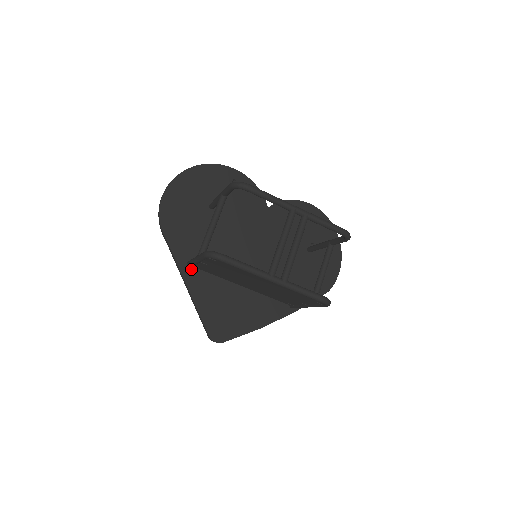
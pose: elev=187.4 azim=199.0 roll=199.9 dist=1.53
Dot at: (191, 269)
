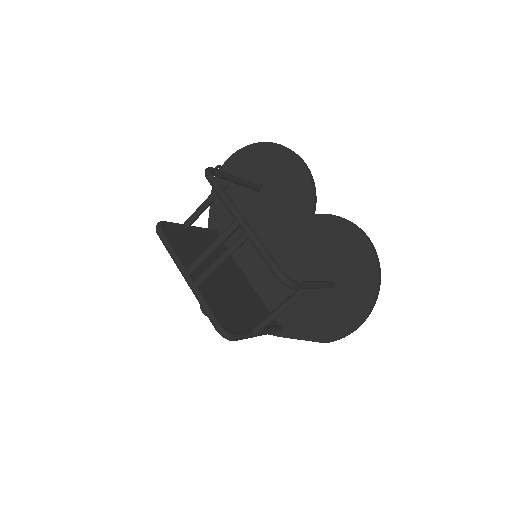
Dot at: occluded
